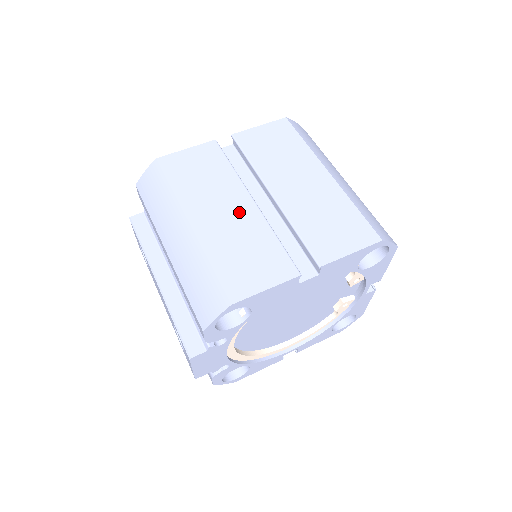
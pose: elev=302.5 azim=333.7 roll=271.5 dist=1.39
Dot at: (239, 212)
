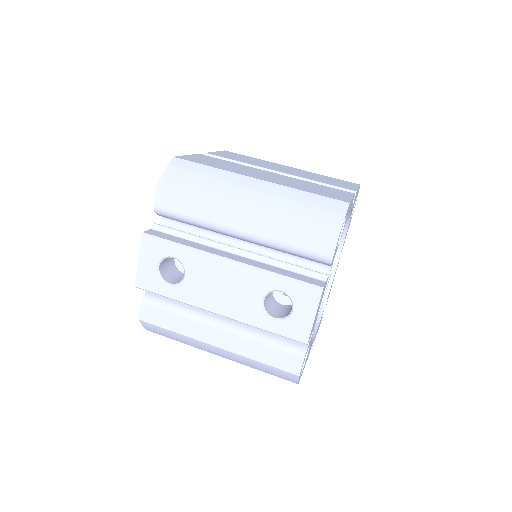
Dot at: (276, 176)
